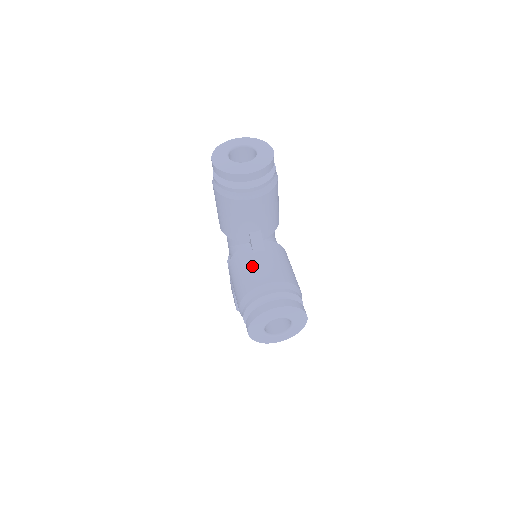
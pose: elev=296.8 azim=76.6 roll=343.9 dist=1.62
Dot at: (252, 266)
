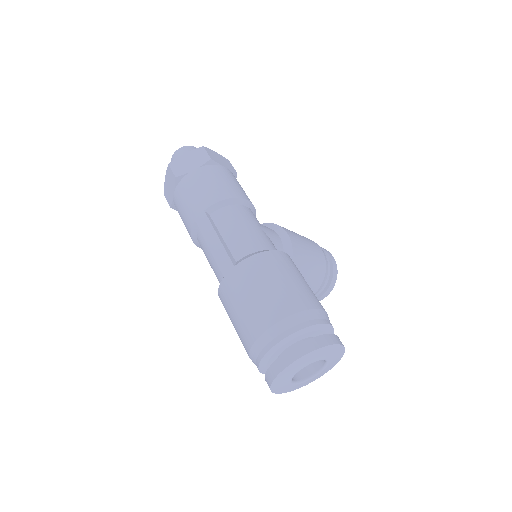
Dot at: occluded
